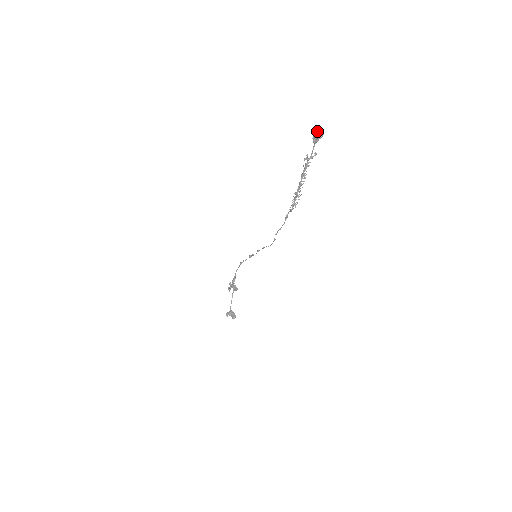
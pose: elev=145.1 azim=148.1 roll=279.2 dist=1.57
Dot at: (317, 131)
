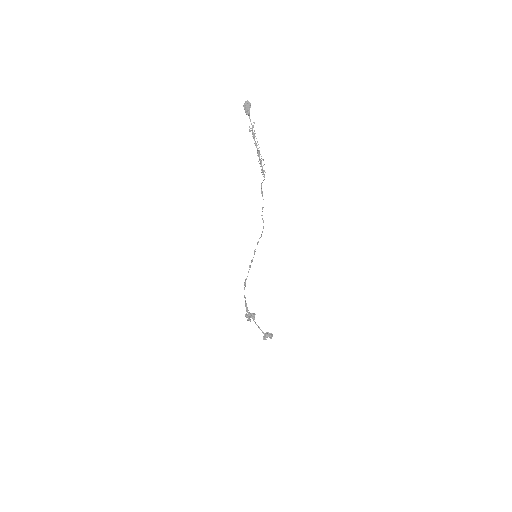
Dot at: (245, 105)
